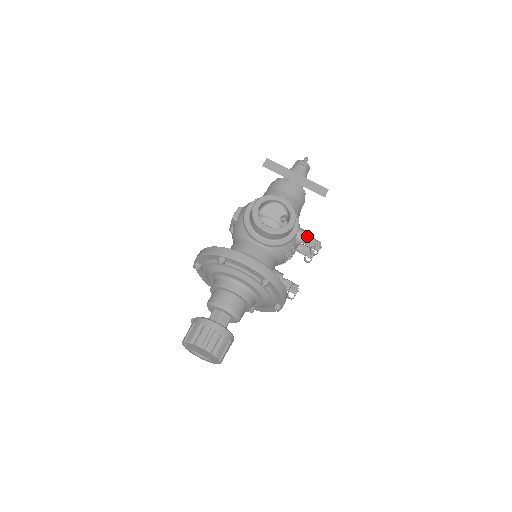
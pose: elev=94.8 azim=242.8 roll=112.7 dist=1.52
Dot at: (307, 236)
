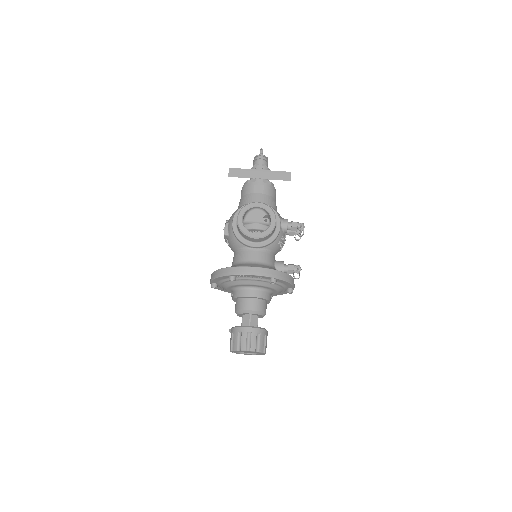
Dot at: (290, 223)
